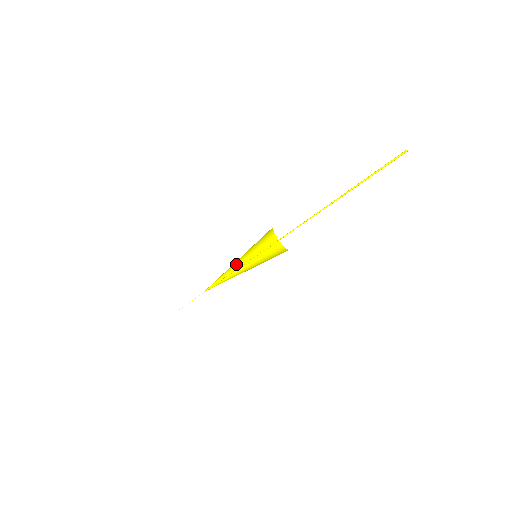
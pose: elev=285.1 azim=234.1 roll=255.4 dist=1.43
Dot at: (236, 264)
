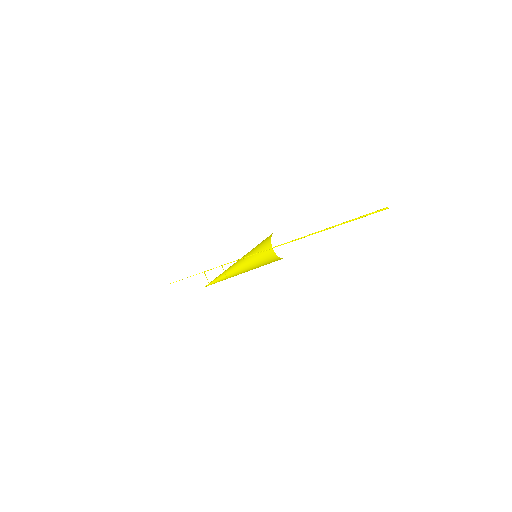
Dot at: (241, 273)
